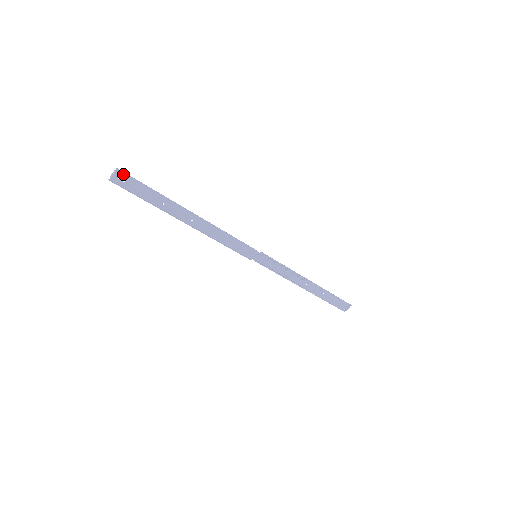
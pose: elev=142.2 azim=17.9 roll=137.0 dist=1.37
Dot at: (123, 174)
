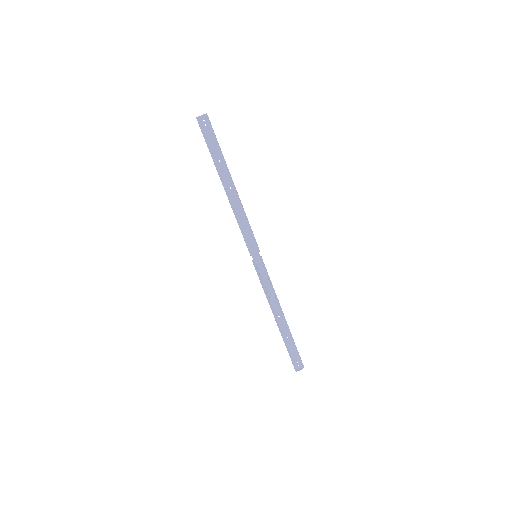
Dot at: (208, 119)
